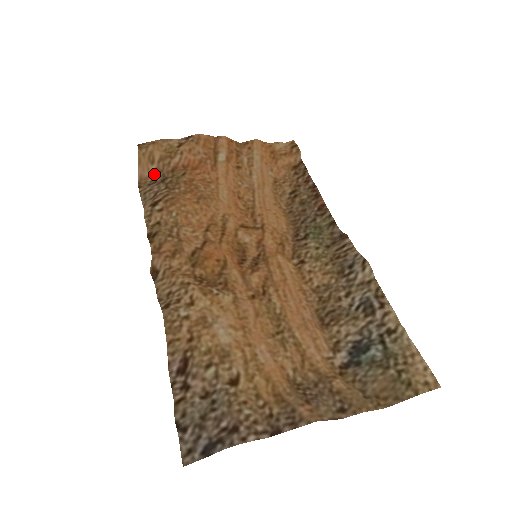
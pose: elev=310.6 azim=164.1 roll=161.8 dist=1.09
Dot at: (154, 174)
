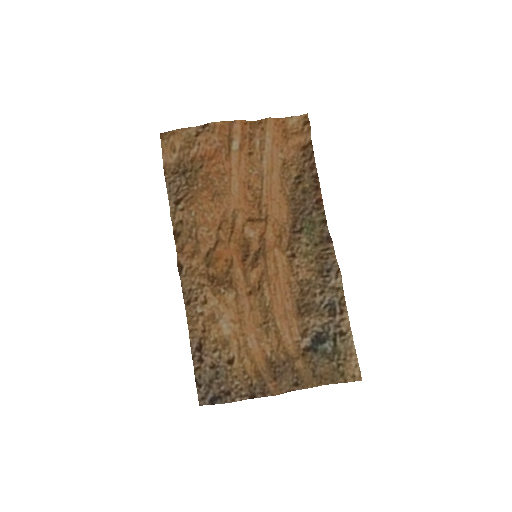
Dot at: (176, 162)
